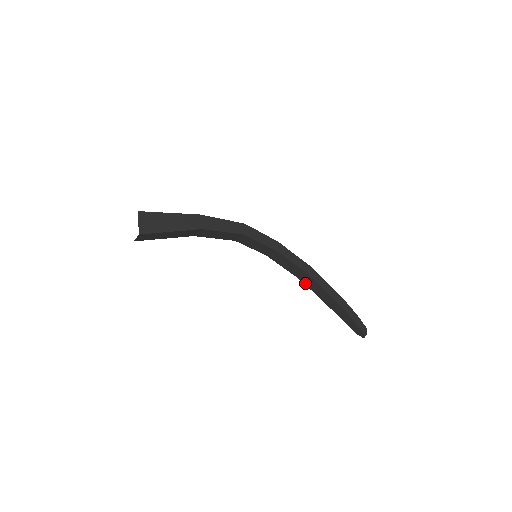
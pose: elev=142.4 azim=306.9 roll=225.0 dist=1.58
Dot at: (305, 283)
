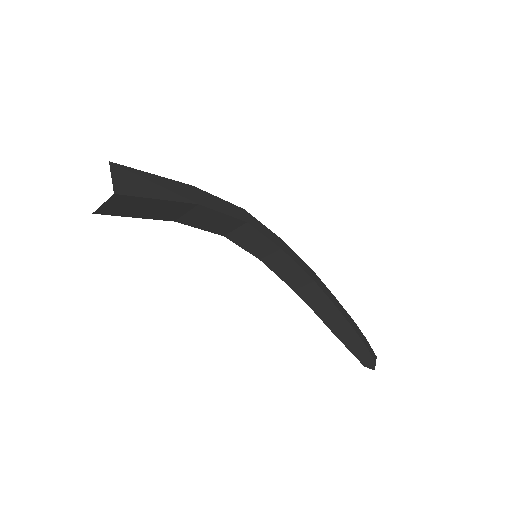
Dot at: (306, 299)
